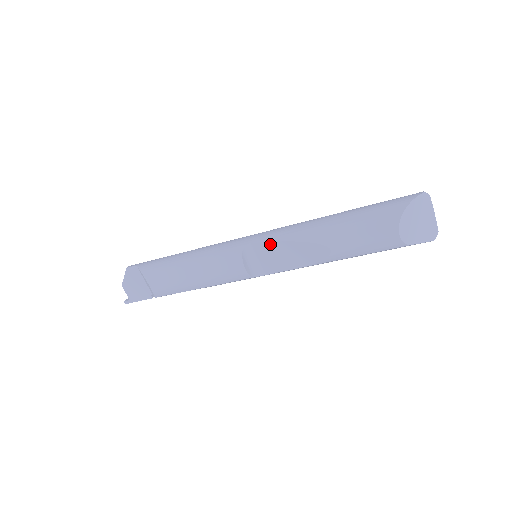
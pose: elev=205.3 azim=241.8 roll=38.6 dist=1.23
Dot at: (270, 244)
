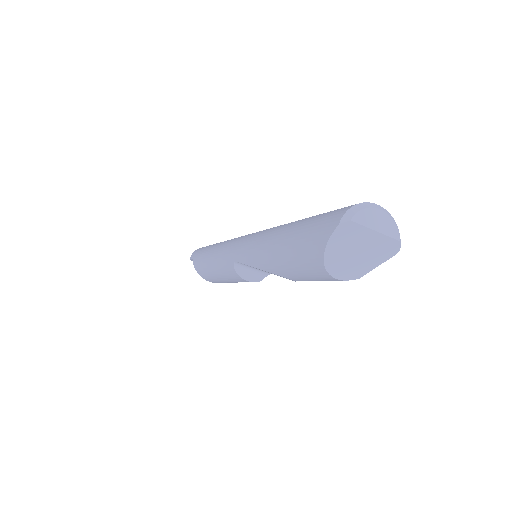
Dot at: (248, 265)
